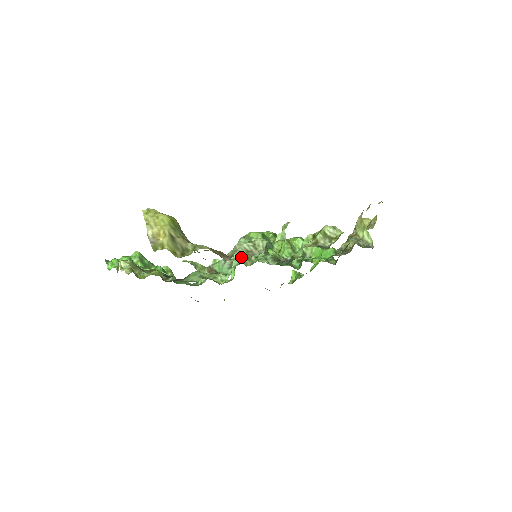
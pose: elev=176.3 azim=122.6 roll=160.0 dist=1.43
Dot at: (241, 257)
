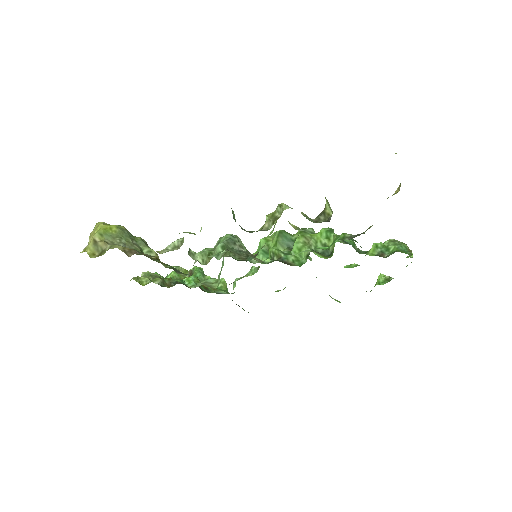
Dot at: (160, 253)
